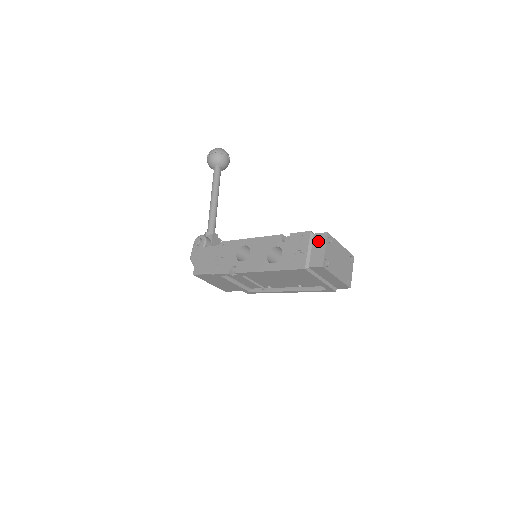
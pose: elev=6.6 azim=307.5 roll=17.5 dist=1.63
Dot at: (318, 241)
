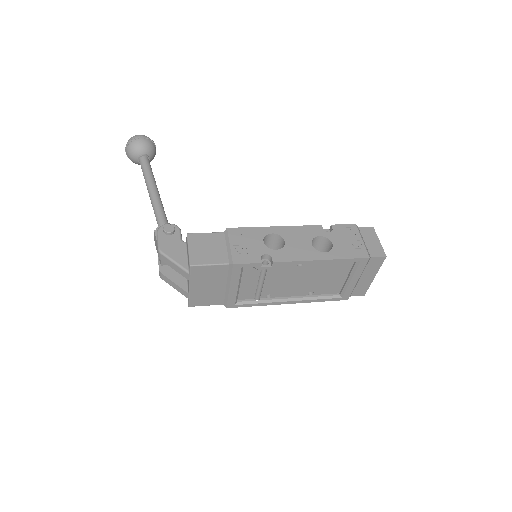
Dot at: (368, 234)
